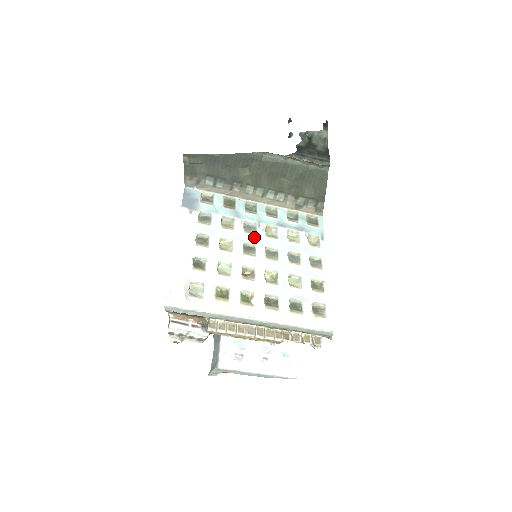
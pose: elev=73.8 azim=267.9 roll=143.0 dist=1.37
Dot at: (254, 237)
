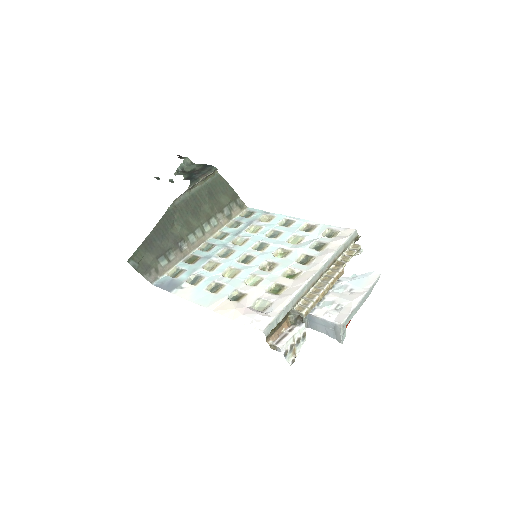
Dot at: (237, 253)
